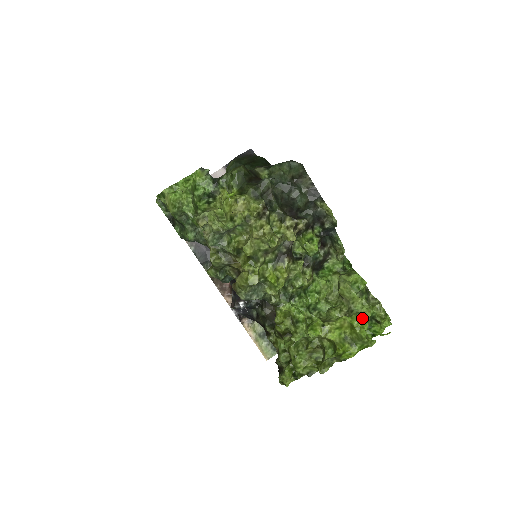
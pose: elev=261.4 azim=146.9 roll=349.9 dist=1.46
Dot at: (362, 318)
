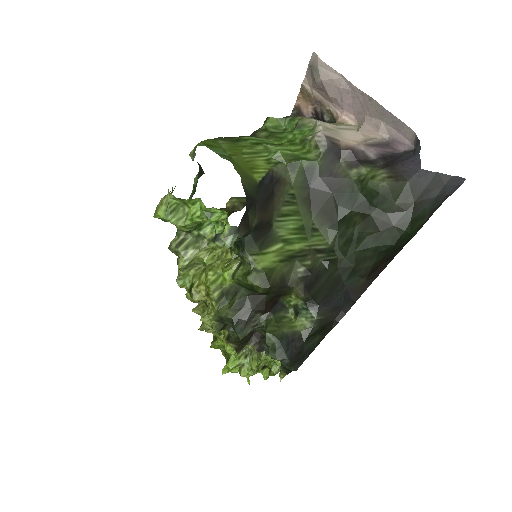
Dot at: (240, 368)
